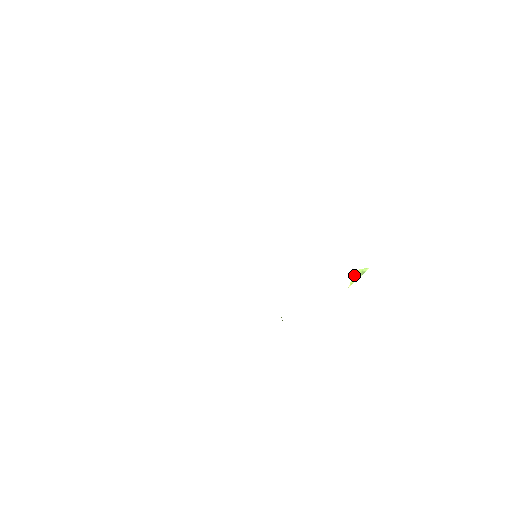
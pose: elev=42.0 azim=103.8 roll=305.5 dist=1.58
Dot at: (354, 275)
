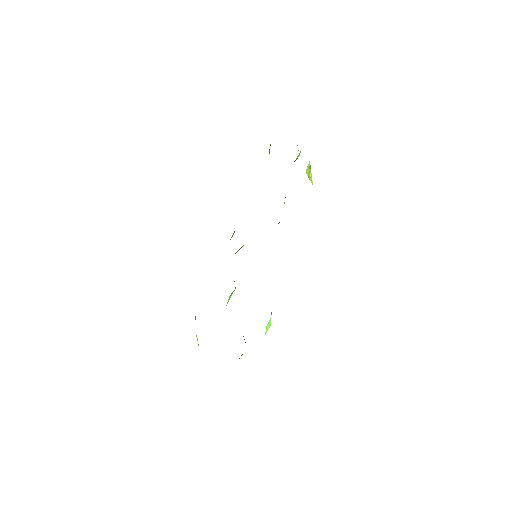
Dot at: occluded
